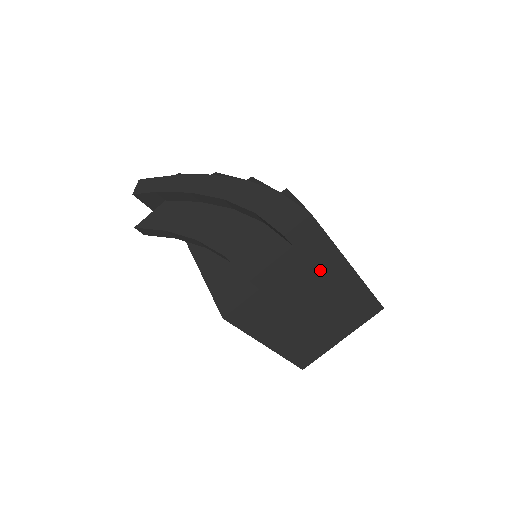
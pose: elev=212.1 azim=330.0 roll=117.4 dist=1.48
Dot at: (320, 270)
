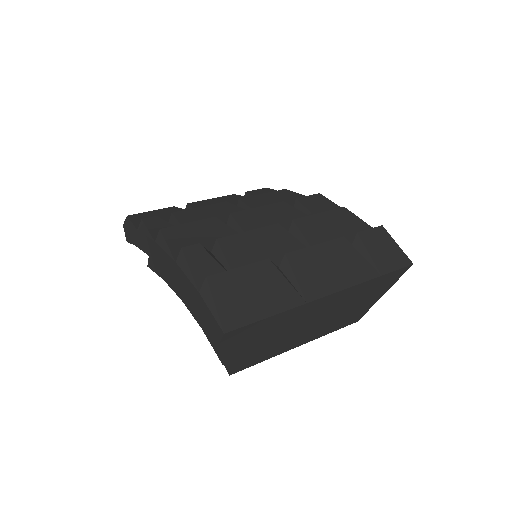
Dot at: (289, 320)
